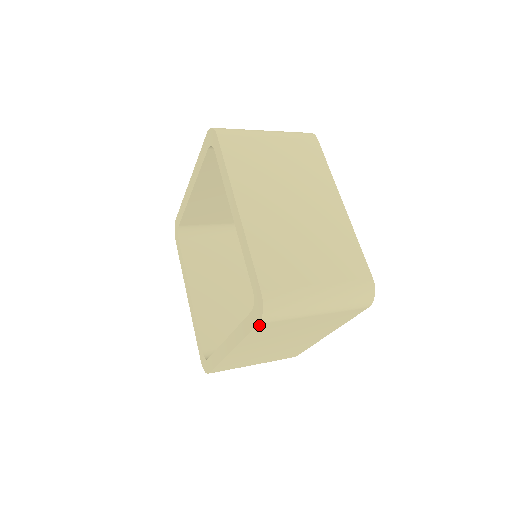
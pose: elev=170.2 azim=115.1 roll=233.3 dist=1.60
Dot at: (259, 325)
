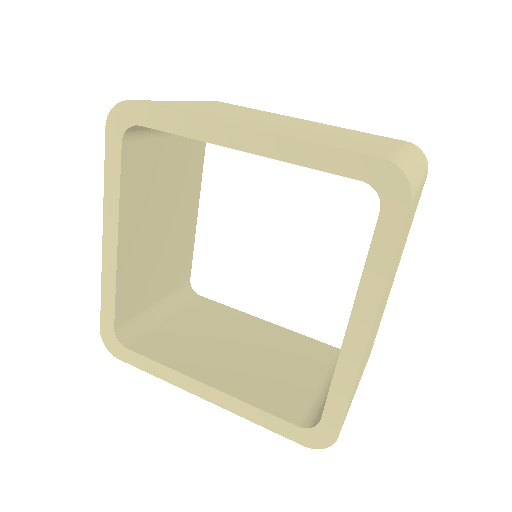
Dot at: (299, 441)
